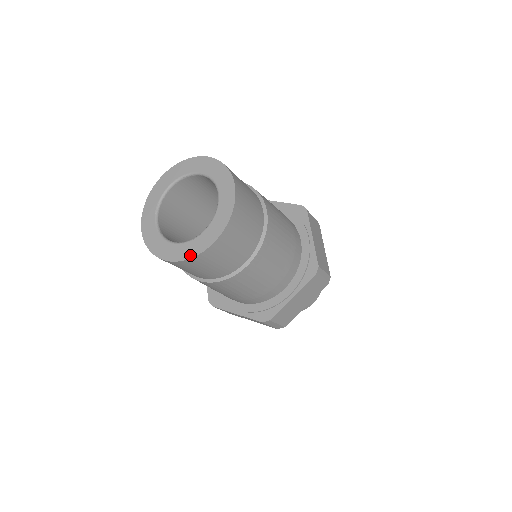
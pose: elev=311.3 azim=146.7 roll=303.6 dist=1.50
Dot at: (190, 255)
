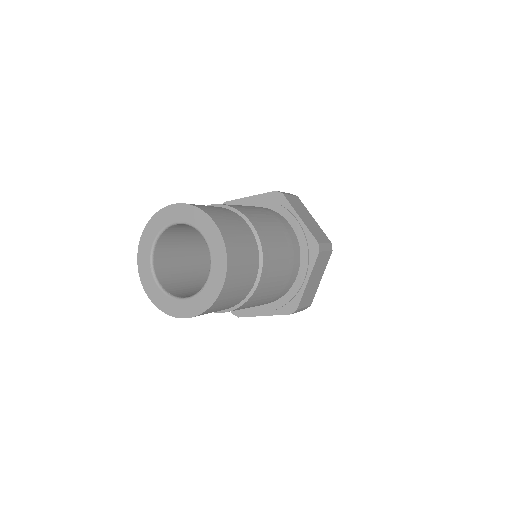
Dot at: (207, 305)
